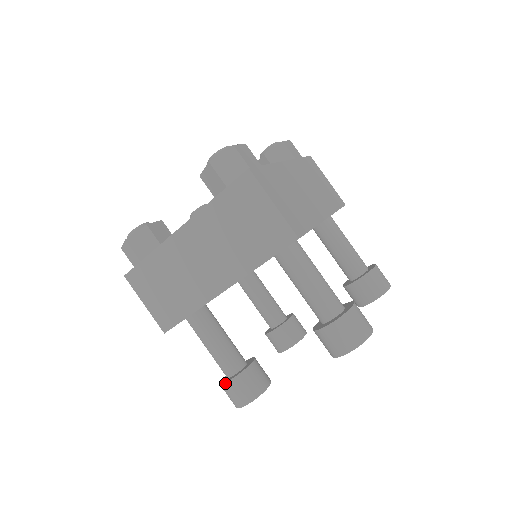
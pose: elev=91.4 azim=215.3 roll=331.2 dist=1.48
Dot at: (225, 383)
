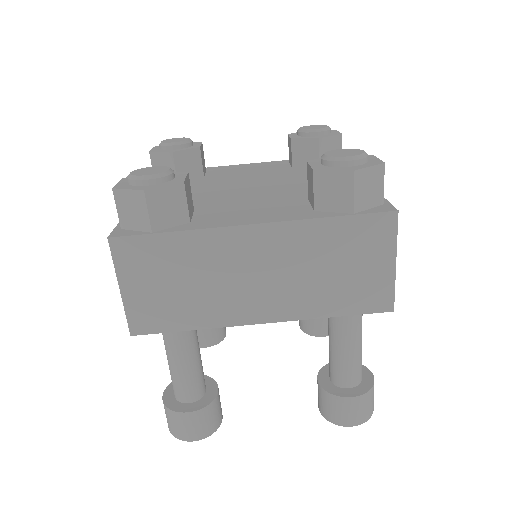
Dot at: (182, 413)
